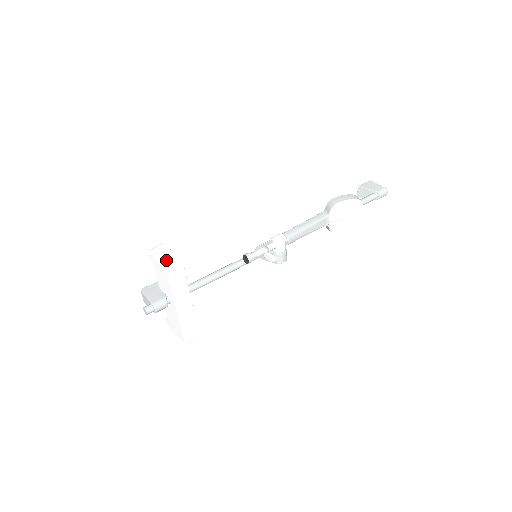
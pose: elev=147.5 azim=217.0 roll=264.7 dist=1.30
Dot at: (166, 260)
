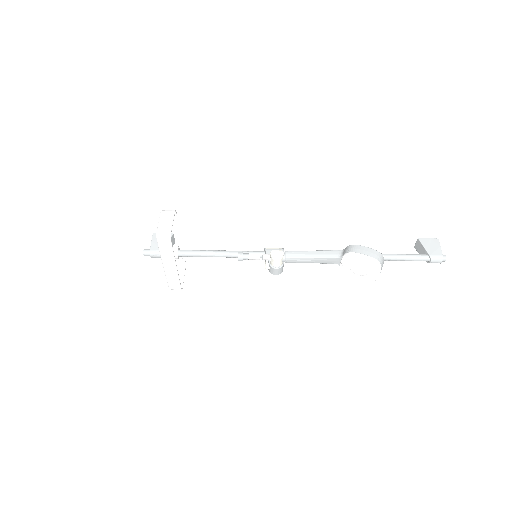
Dot at: (161, 228)
